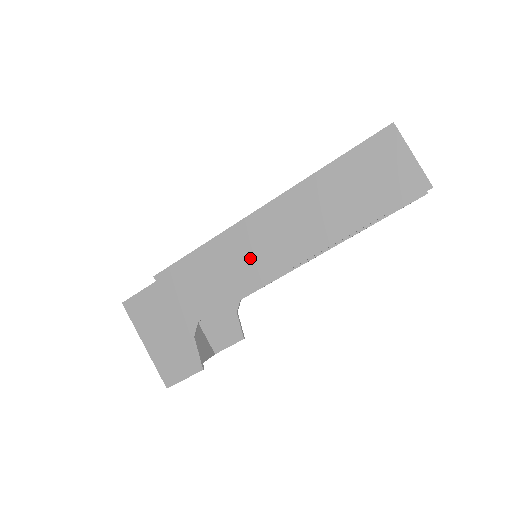
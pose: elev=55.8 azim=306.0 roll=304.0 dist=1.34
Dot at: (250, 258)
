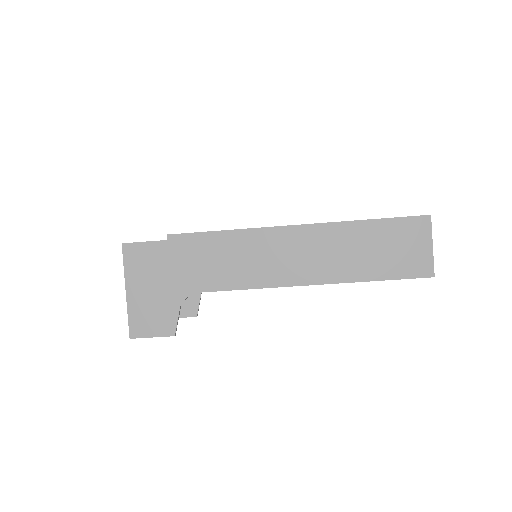
Dot at: (267, 261)
